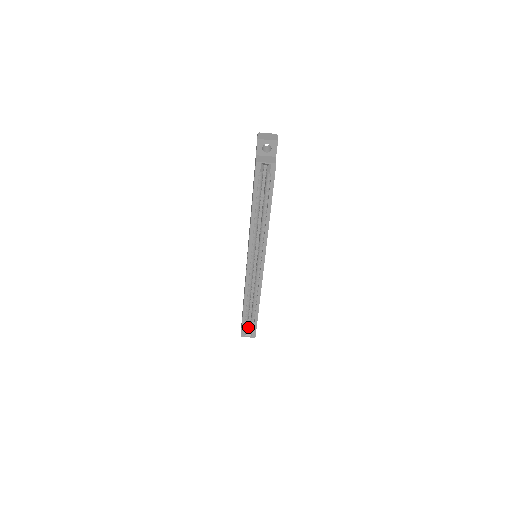
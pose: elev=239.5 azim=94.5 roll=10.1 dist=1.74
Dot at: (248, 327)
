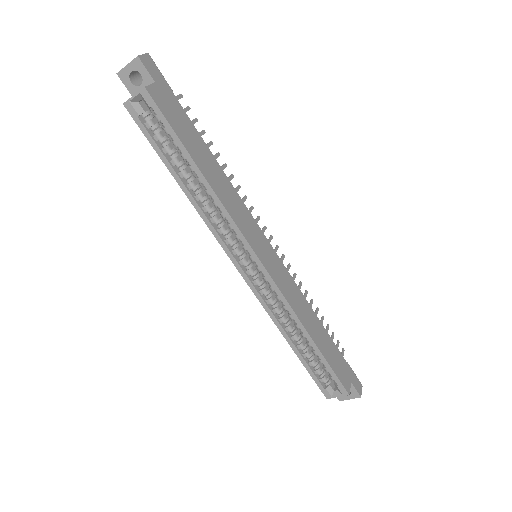
Dot at: occluded
